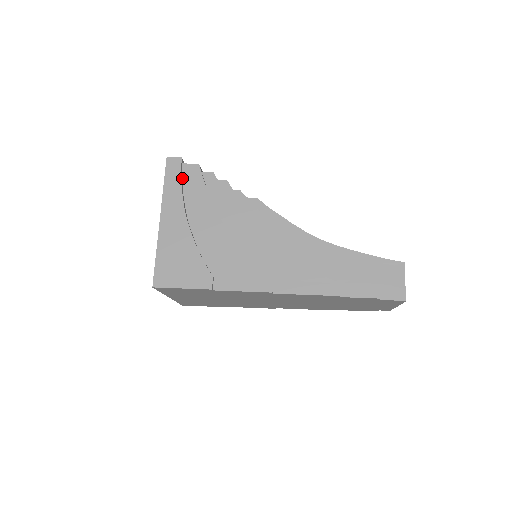
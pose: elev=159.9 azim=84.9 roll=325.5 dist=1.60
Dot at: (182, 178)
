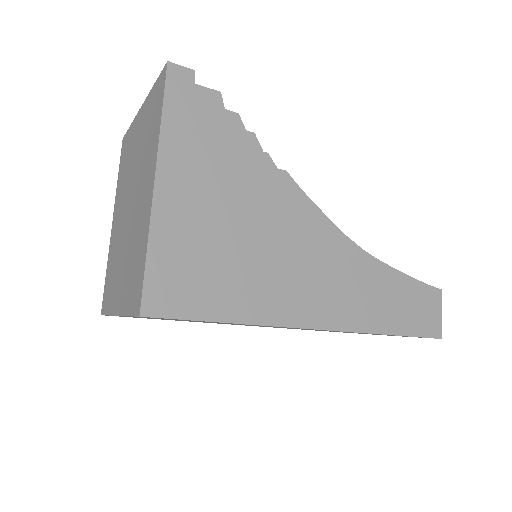
Dot at: (192, 110)
